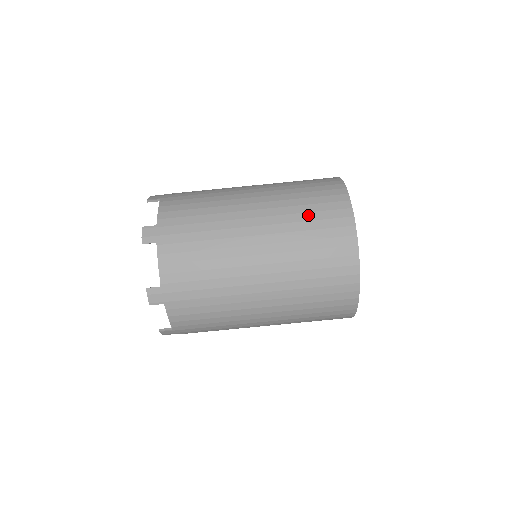
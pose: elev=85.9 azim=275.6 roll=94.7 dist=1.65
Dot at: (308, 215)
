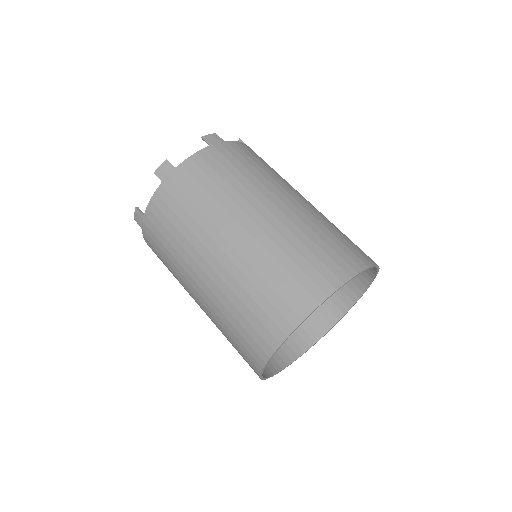
Dot at: (273, 278)
